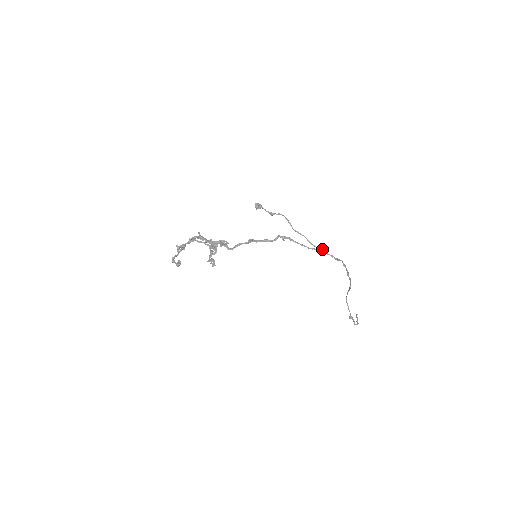
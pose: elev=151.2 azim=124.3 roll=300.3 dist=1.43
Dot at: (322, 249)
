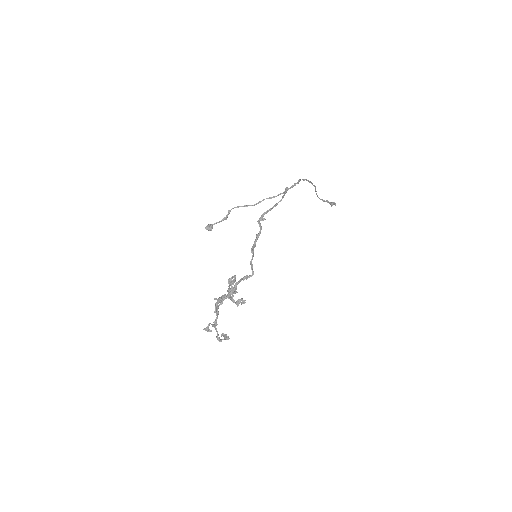
Dot at: (285, 190)
